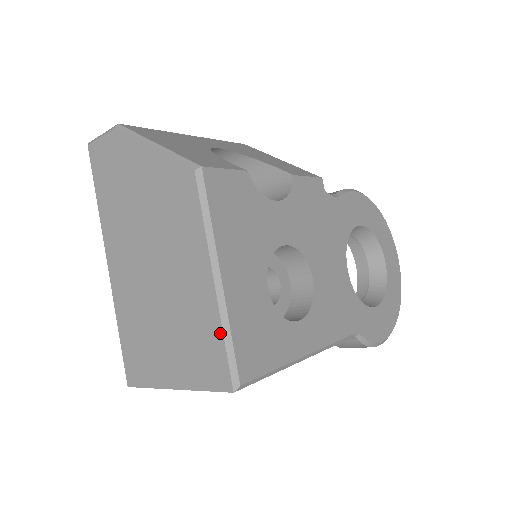
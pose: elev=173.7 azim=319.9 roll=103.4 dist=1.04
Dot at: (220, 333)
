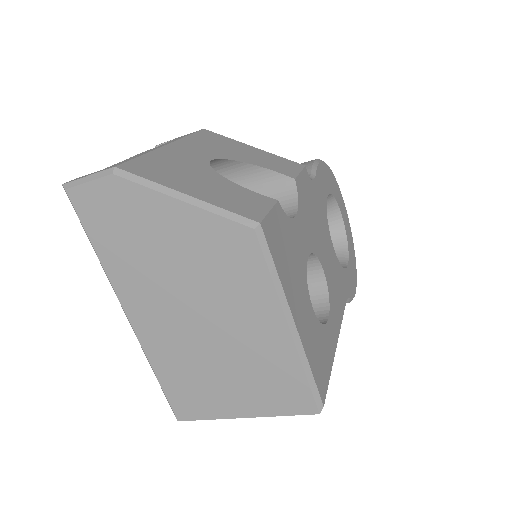
Dot at: (301, 371)
